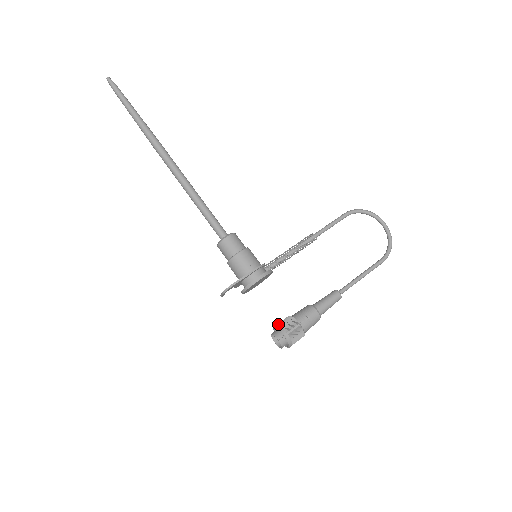
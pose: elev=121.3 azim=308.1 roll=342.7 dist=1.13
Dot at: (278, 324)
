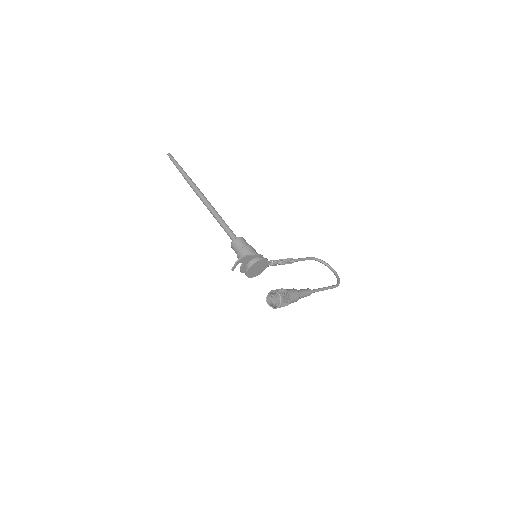
Dot at: (272, 290)
